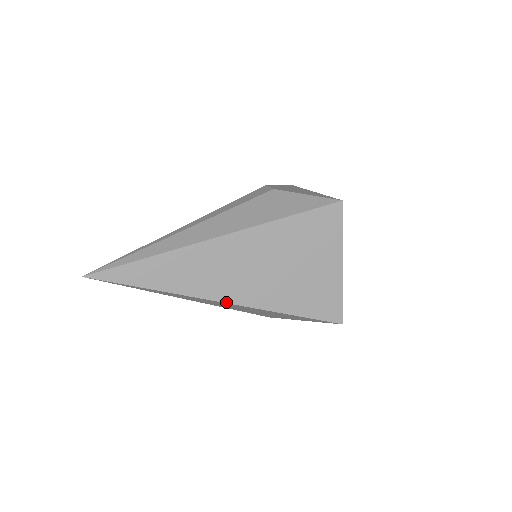
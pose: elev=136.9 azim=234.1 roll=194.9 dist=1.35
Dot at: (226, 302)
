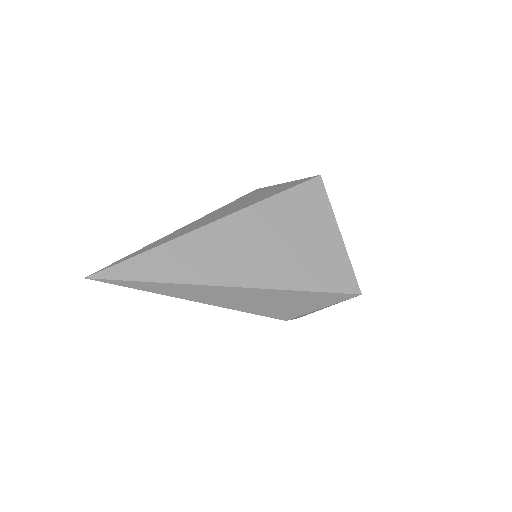
Dot at: (236, 286)
